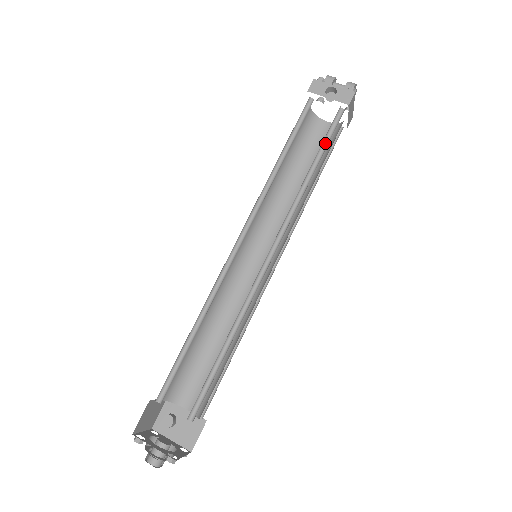
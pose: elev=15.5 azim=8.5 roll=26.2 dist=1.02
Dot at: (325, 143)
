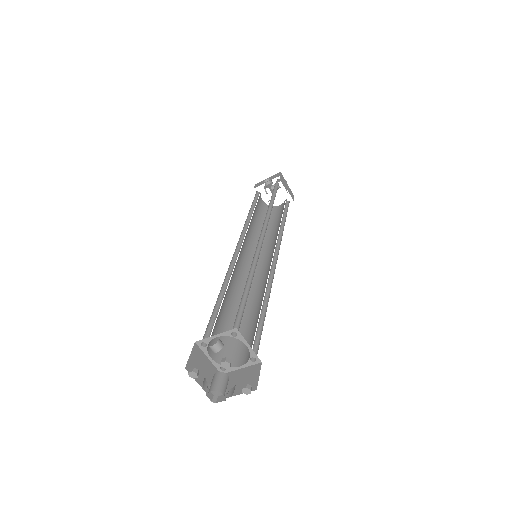
Dot at: (275, 195)
